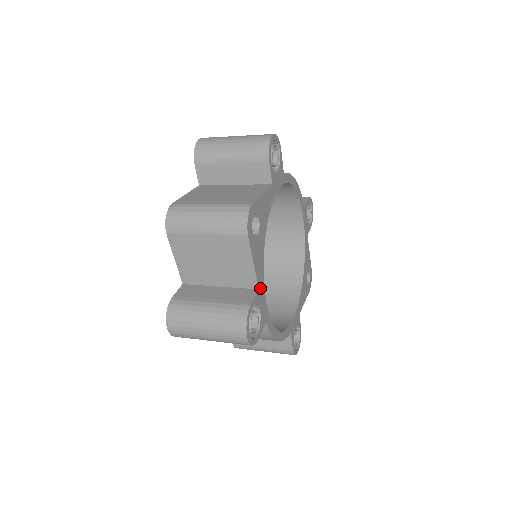
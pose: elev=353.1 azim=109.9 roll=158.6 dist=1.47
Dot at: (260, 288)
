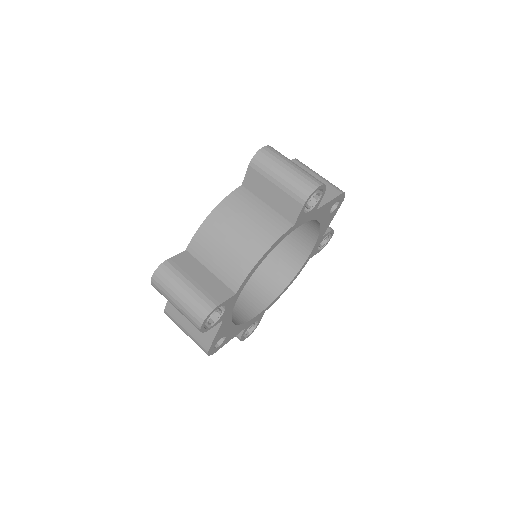
Dot at: (247, 326)
